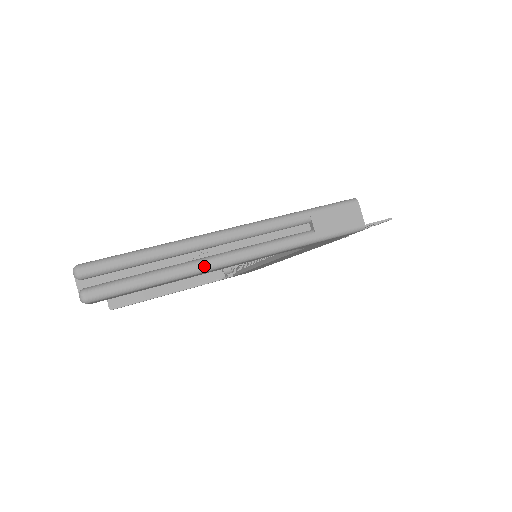
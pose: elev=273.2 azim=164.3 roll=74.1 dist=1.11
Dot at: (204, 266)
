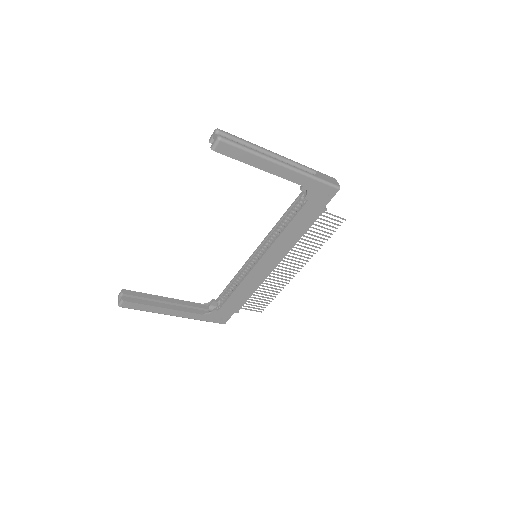
Dot at: (271, 158)
